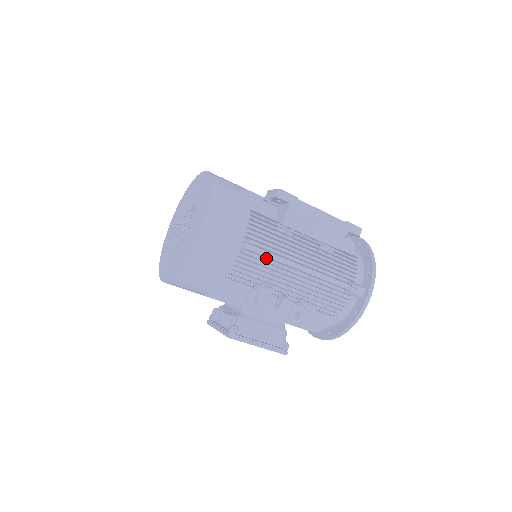
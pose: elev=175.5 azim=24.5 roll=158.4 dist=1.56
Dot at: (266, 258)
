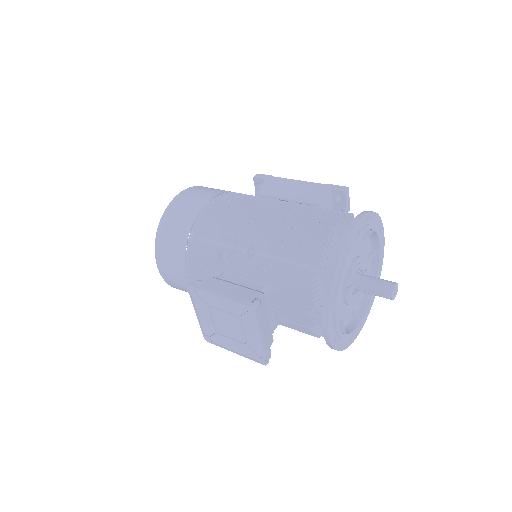
Dot at: occluded
